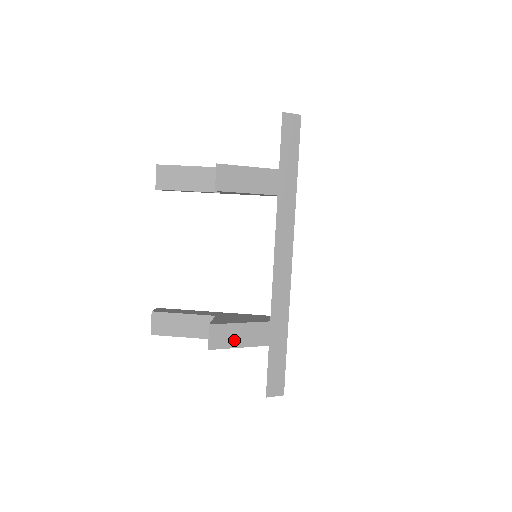
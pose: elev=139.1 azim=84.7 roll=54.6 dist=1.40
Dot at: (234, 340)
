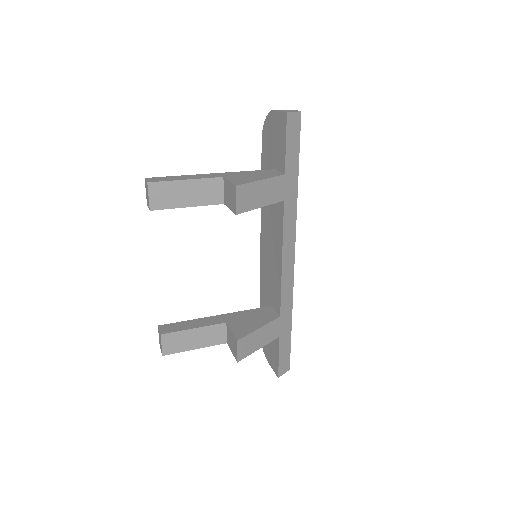
Dot at: (255, 345)
